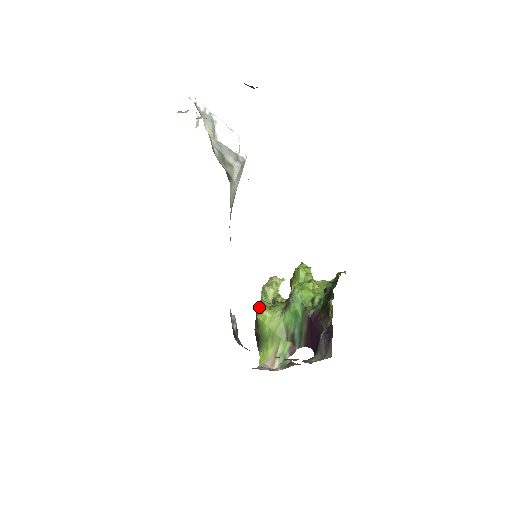
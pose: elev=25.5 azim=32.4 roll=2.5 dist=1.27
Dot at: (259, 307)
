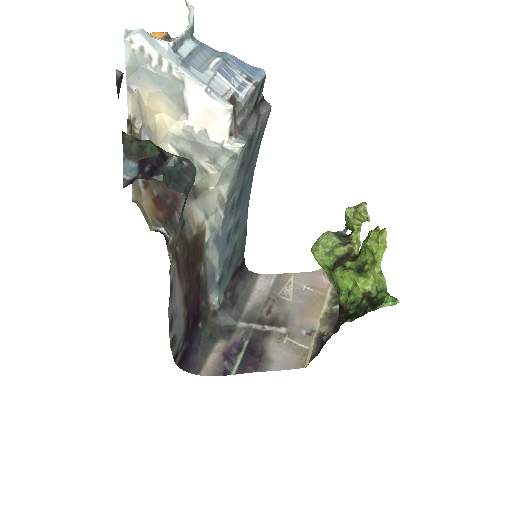
Dot at: (316, 242)
